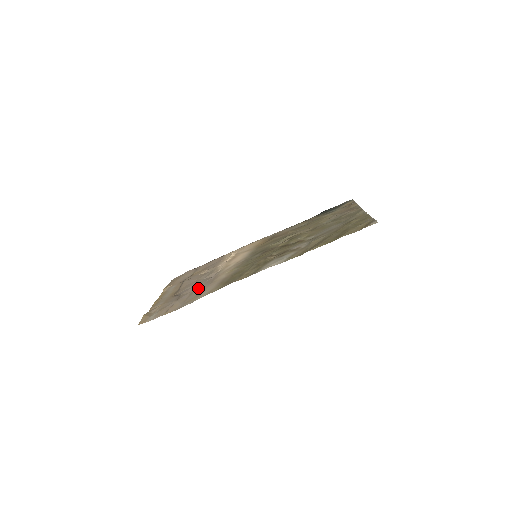
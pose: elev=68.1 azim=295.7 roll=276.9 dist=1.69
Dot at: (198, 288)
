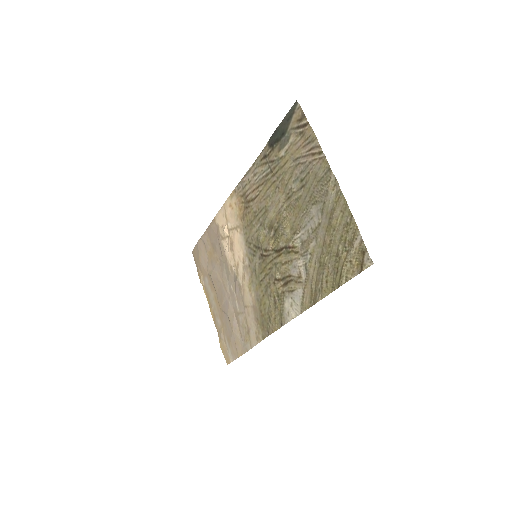
Dot at: (237, 311)
